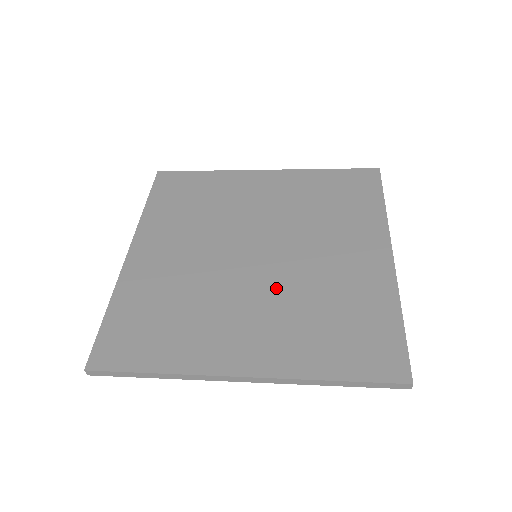
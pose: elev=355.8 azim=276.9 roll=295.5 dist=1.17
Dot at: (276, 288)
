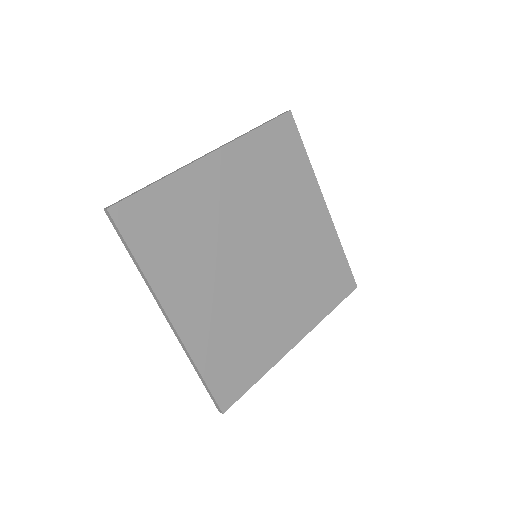
Dot at: (284, 276)
